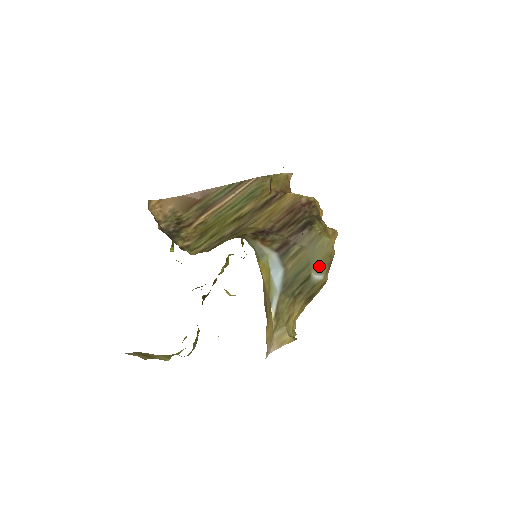
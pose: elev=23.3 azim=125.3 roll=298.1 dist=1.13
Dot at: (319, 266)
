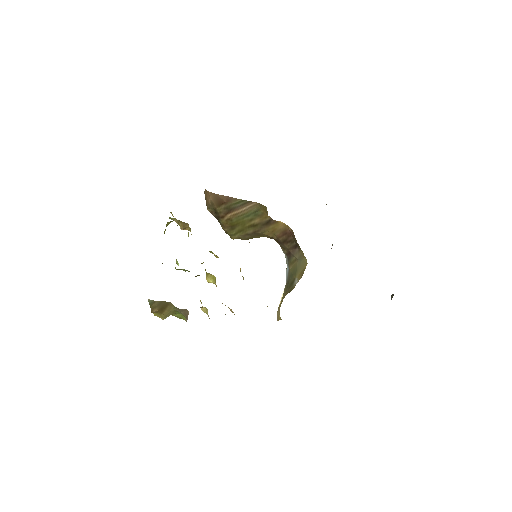
Dot at: (299, 275)
